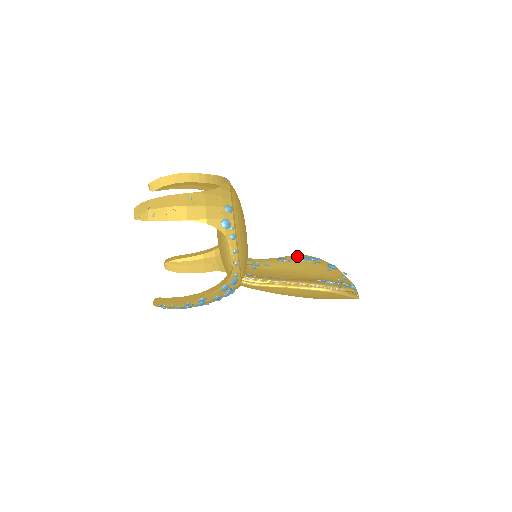
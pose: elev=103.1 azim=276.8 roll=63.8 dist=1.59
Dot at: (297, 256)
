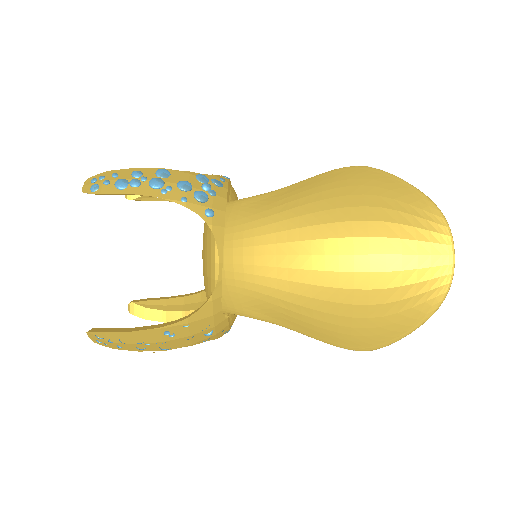
Dot at: occluded
